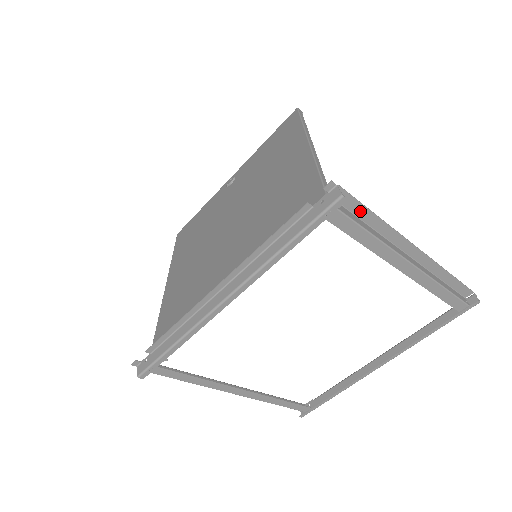
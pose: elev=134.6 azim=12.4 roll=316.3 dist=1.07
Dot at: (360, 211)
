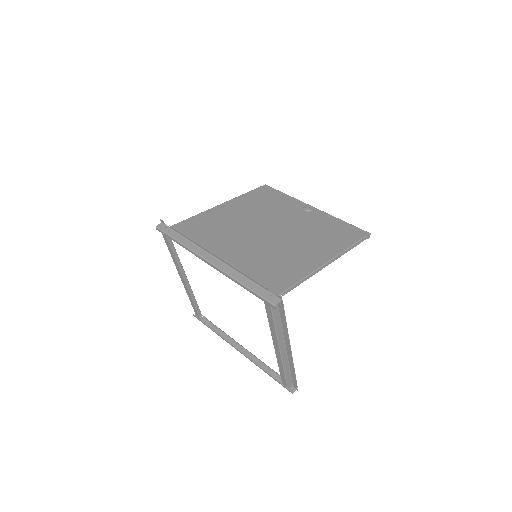
Dot at: (282, 315)
